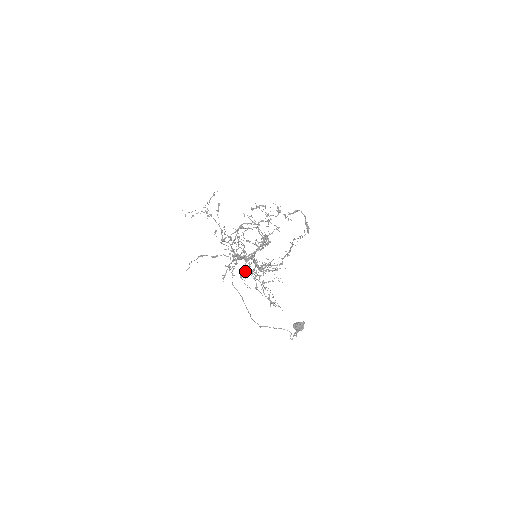
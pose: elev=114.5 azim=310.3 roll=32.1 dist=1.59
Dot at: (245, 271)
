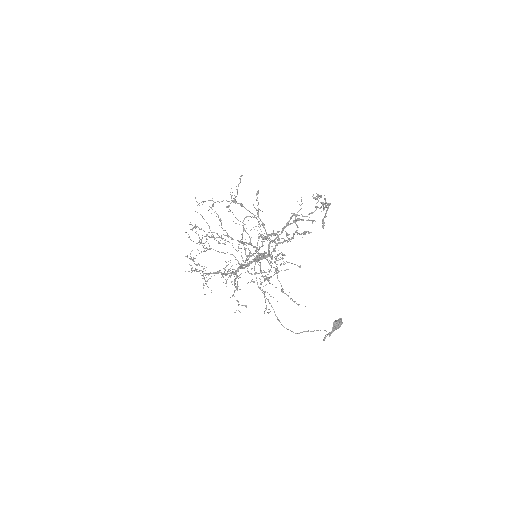
Dot at: occluded
